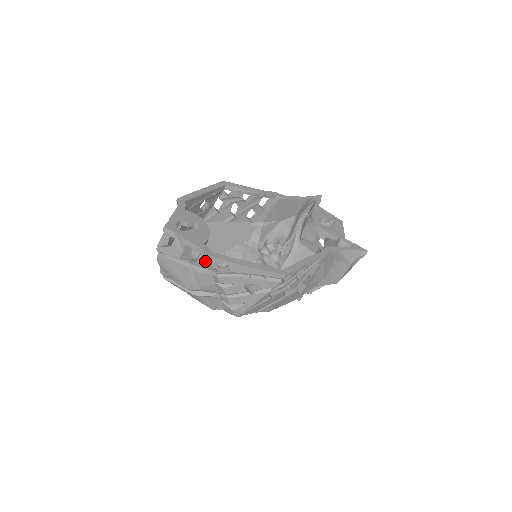
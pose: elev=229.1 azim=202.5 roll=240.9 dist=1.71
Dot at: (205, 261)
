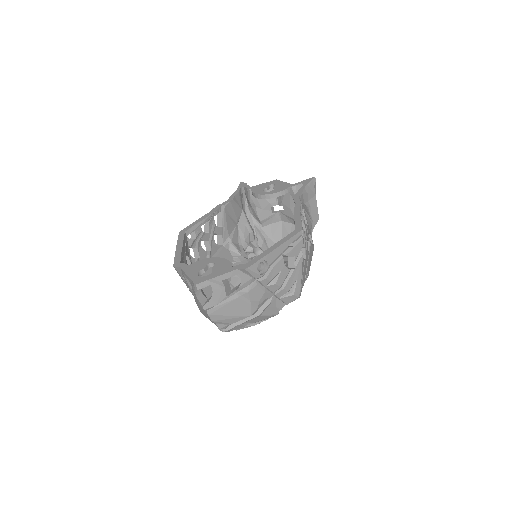
Dot at: (246, 277)
